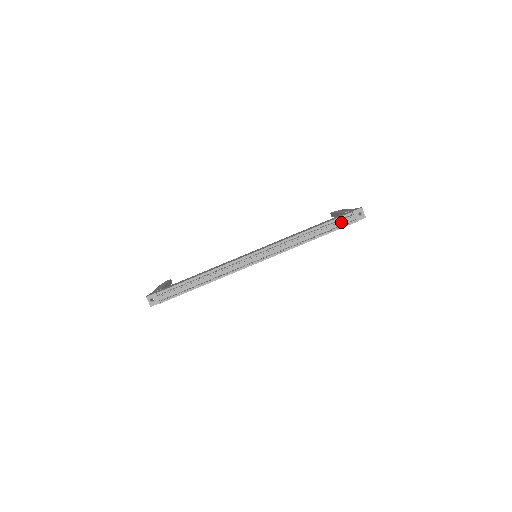
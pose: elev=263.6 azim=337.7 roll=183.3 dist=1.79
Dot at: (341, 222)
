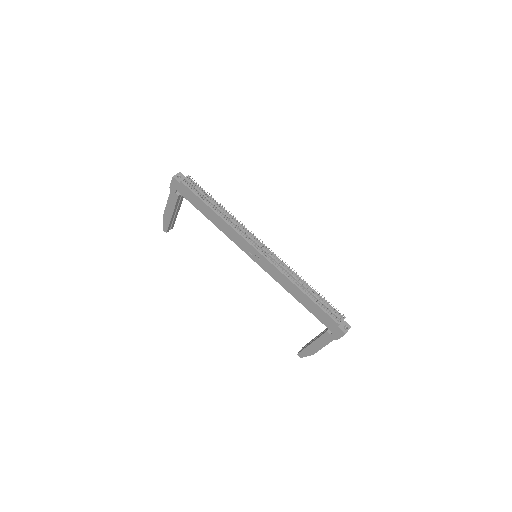
Dot at: (331, 309)
